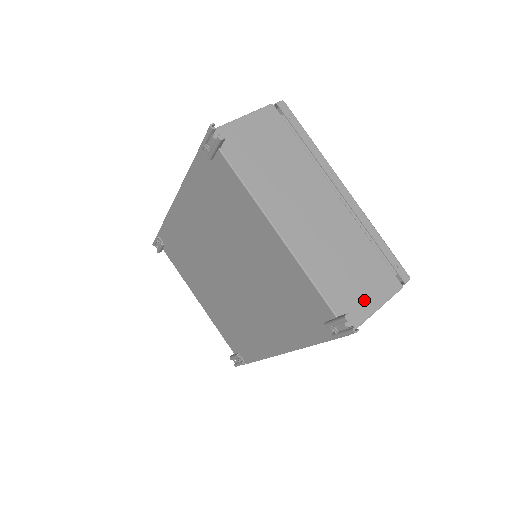
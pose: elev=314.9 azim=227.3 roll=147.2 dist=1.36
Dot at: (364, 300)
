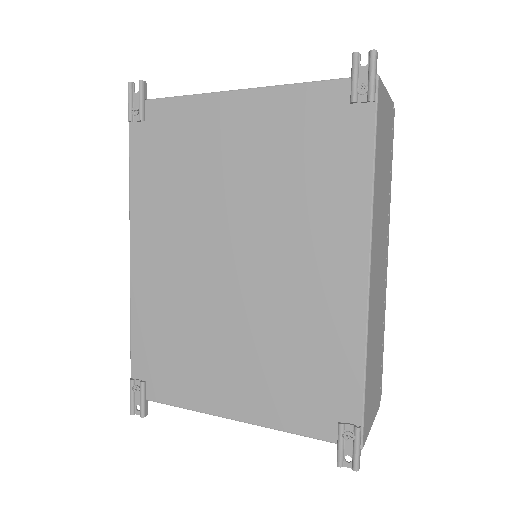
Dot at: occluded
